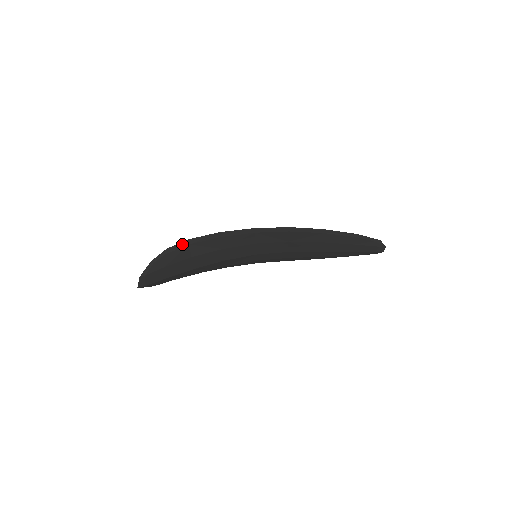
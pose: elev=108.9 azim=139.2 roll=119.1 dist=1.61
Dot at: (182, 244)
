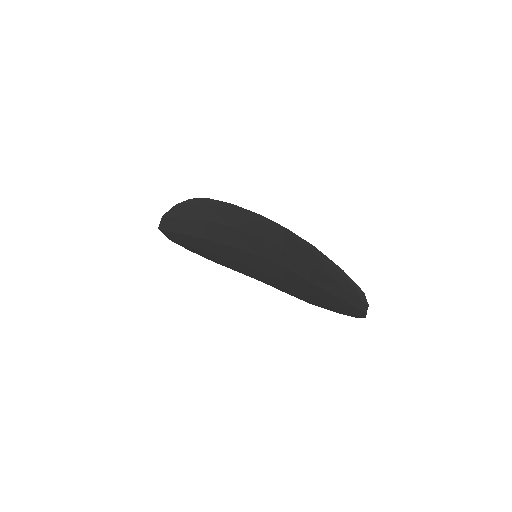
Dot at: (202, 201)
